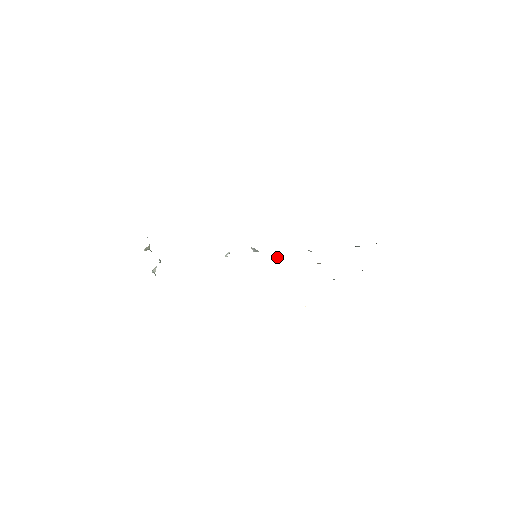
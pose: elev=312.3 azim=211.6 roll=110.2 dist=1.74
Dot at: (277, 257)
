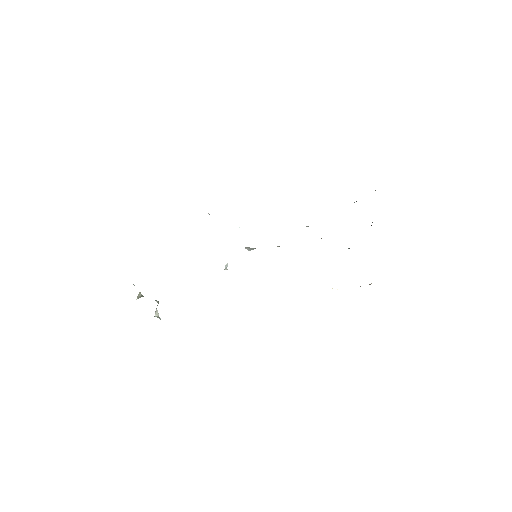
Dot at: occluded
